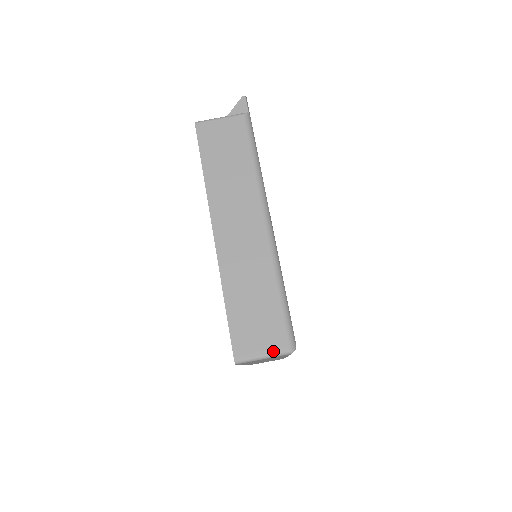
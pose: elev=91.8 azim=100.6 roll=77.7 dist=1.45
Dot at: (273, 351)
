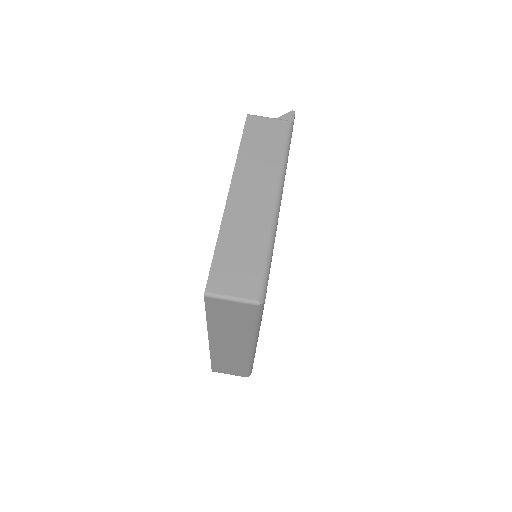
Dot at: (242, 296)
